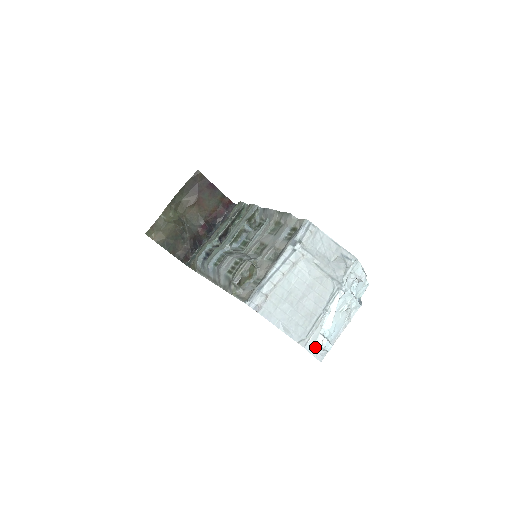
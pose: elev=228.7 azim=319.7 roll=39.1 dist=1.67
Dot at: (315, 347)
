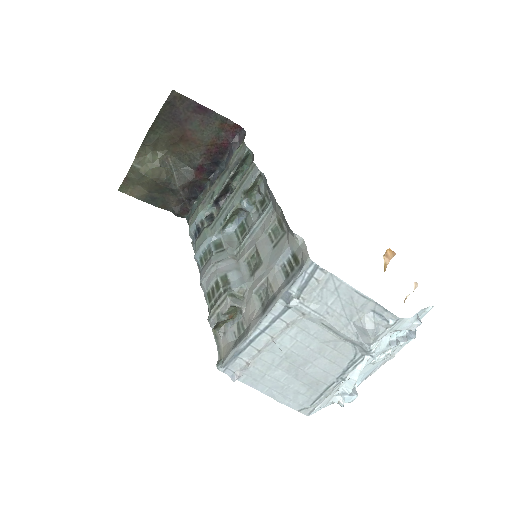
Dot at: occluded
